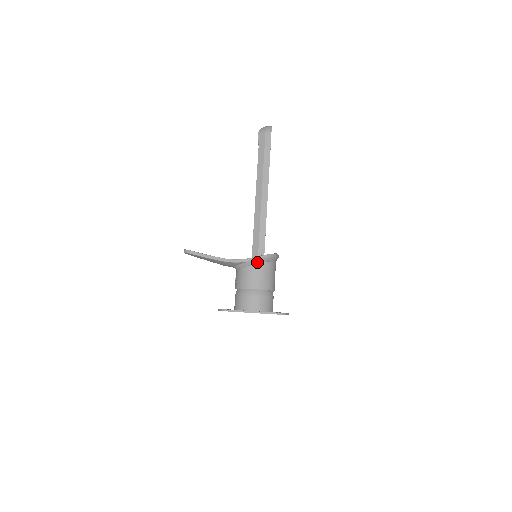
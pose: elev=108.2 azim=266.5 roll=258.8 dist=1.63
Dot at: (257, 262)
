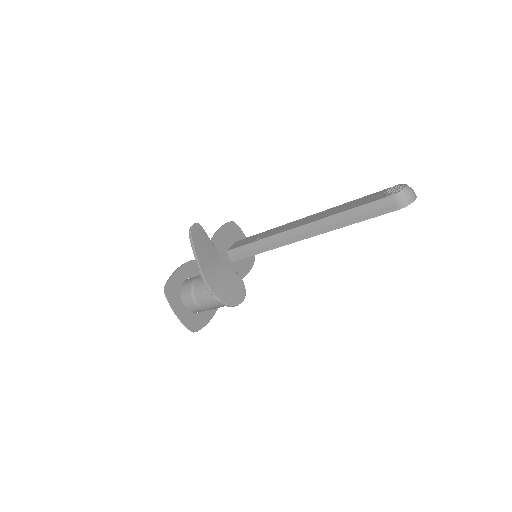
Dot at: (216, 299)
